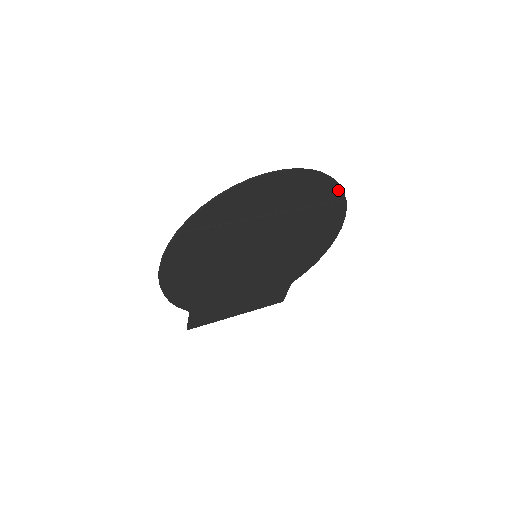
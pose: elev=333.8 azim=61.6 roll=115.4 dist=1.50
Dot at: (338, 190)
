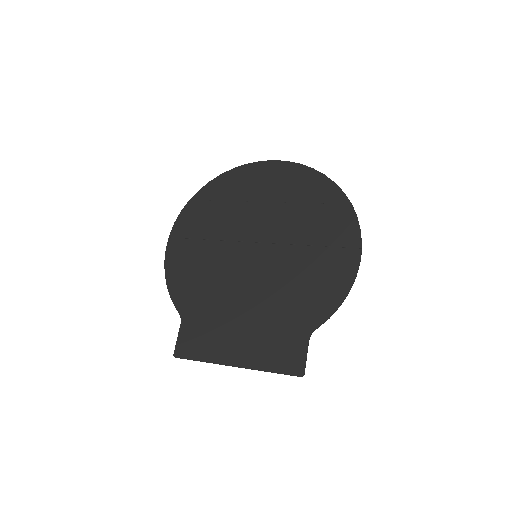
Dot at: (337, 191)
